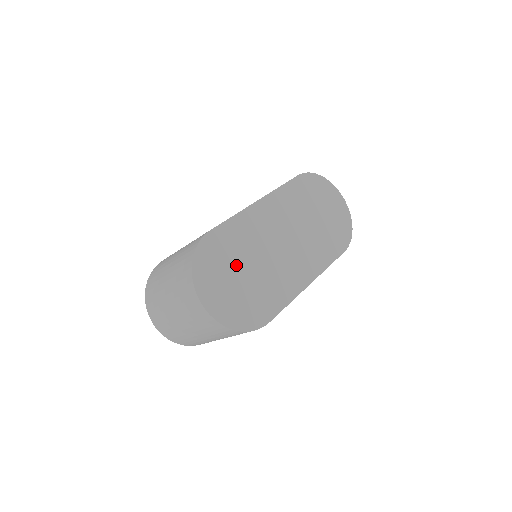
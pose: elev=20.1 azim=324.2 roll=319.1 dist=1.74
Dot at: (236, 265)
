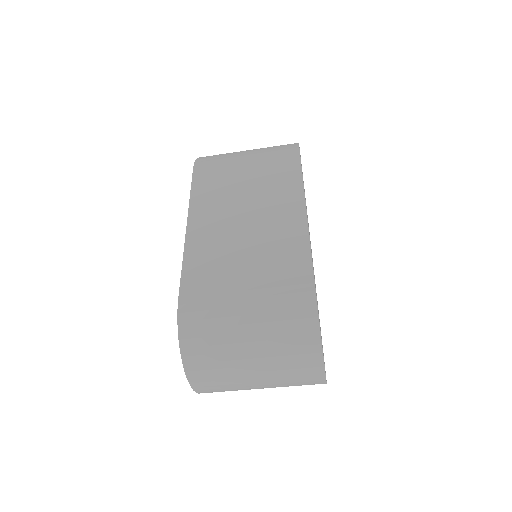
Dot at: occluded
